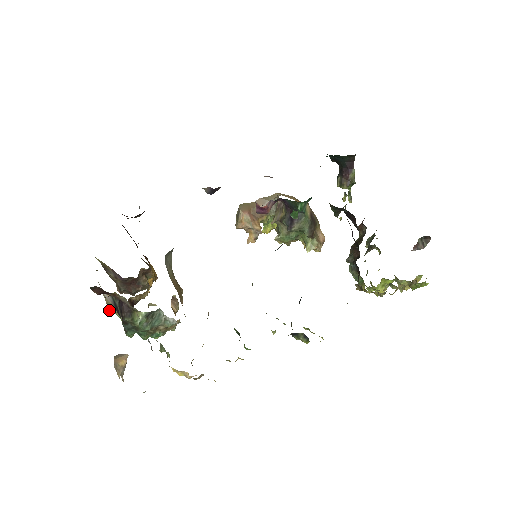
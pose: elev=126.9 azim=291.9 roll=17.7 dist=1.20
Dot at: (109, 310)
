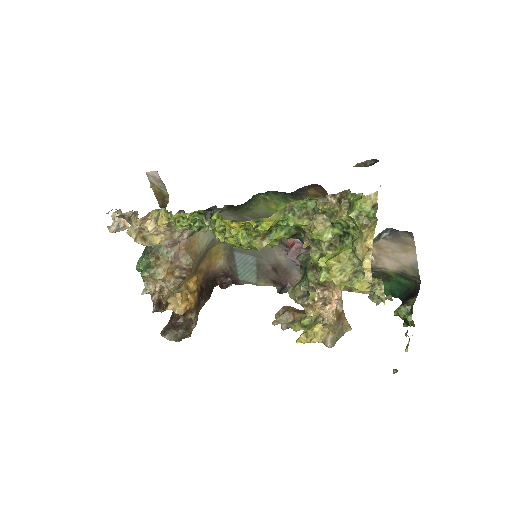
Dot at: occluded
